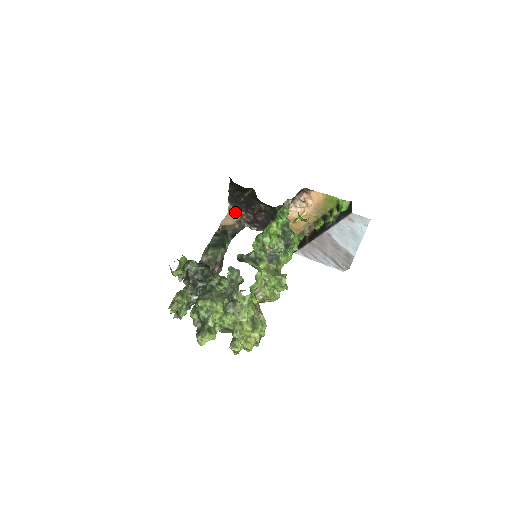
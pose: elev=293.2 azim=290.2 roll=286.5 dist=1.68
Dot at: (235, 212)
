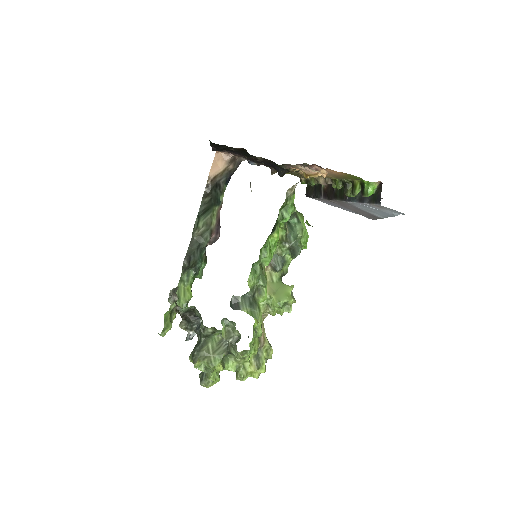
Dot at: (225, 152)
